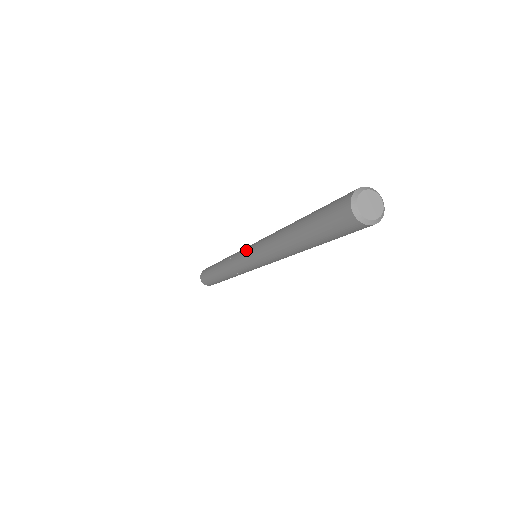
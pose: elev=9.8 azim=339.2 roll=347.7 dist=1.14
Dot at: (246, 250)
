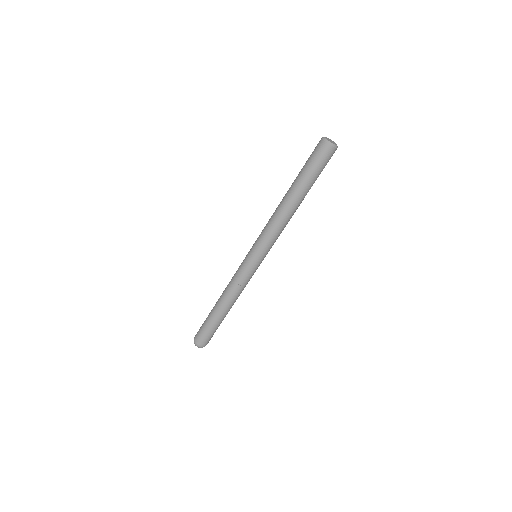
Dot at: occluded
